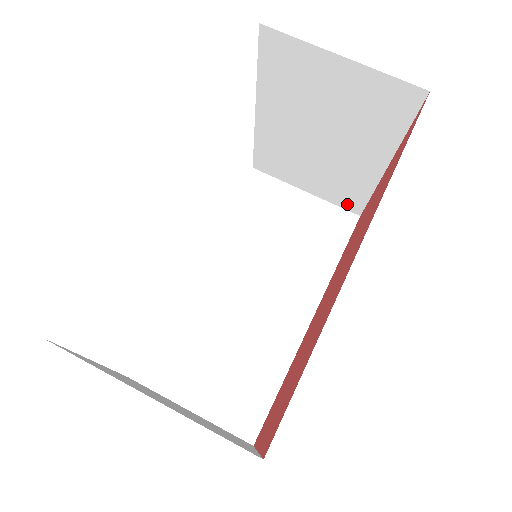
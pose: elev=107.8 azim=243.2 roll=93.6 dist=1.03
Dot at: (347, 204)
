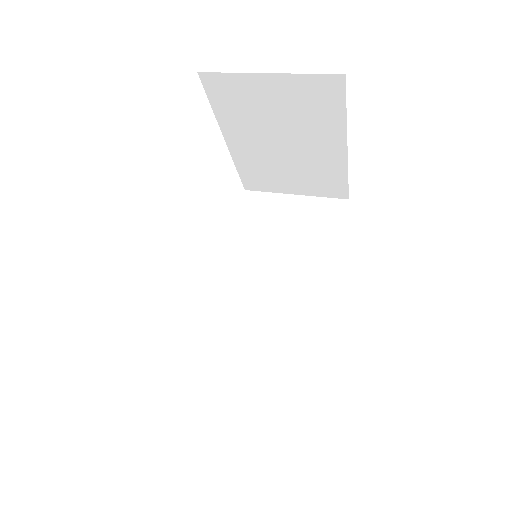
Dot at: (333, 193)
